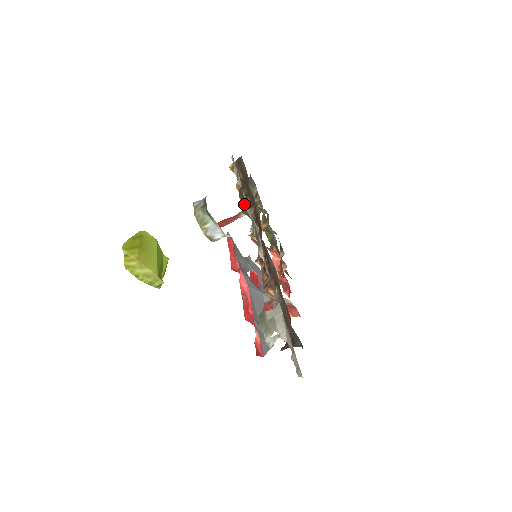
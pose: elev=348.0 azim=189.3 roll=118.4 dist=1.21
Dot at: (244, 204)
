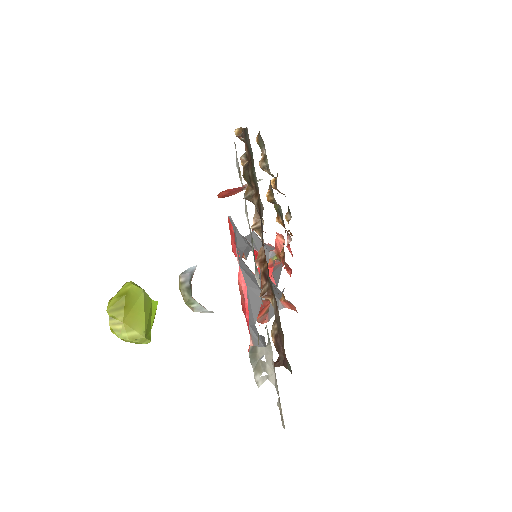
Dot at: (248, 187)
